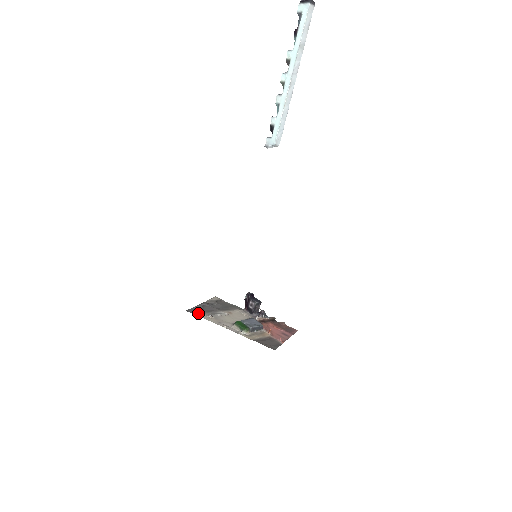
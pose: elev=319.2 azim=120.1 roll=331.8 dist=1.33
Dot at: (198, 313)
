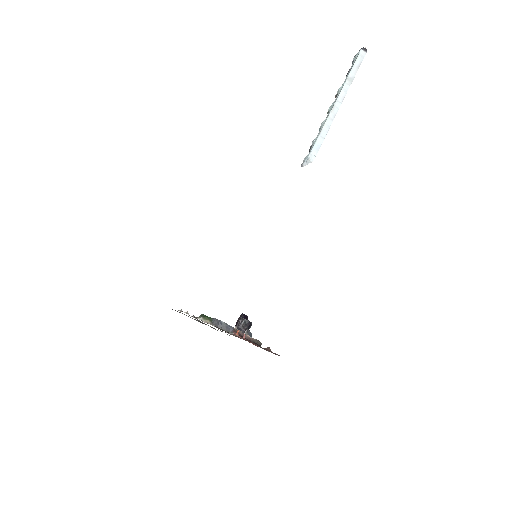
Dot at: occluded
